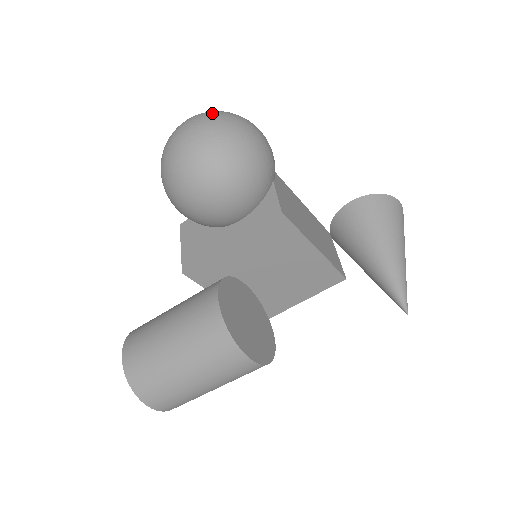
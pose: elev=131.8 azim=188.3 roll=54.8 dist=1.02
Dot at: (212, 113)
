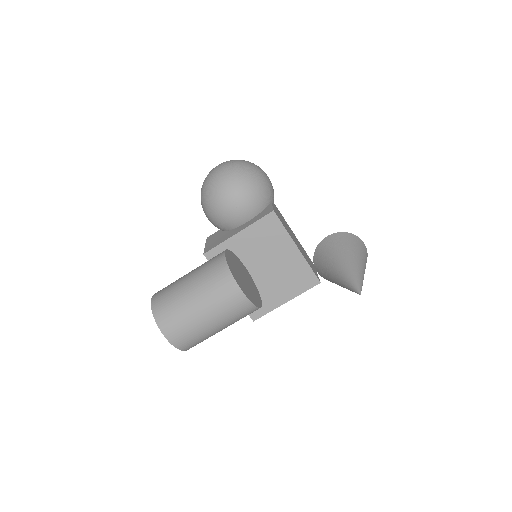
Dot at: occluded
